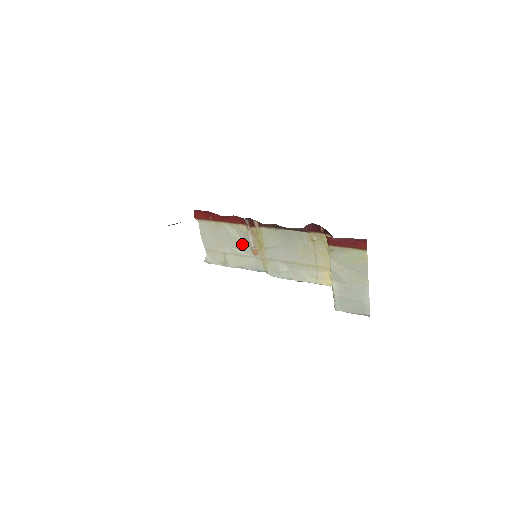
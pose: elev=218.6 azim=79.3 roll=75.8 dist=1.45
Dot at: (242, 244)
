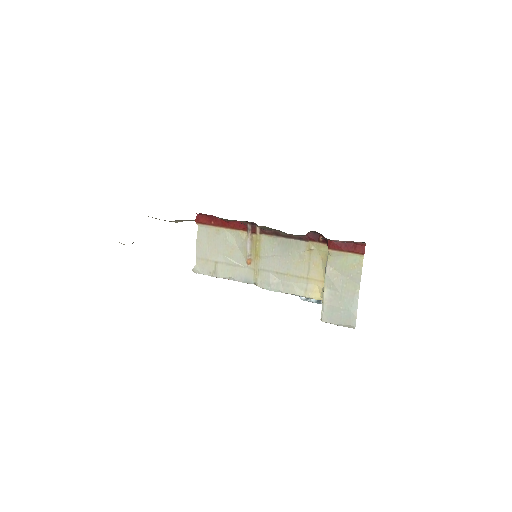
Dot at: (237, 252)
